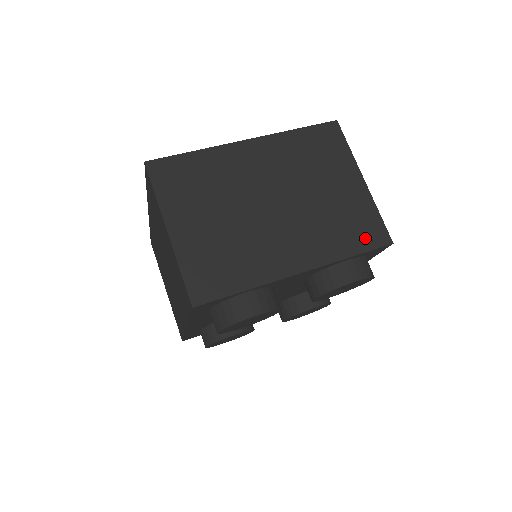
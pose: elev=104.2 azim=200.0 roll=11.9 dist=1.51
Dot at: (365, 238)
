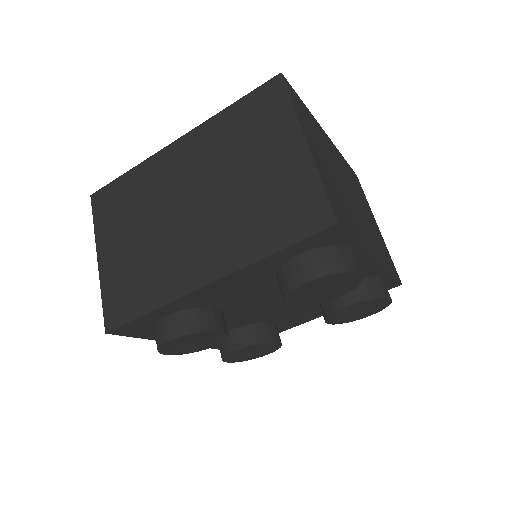
Dot at: (392, 267)
